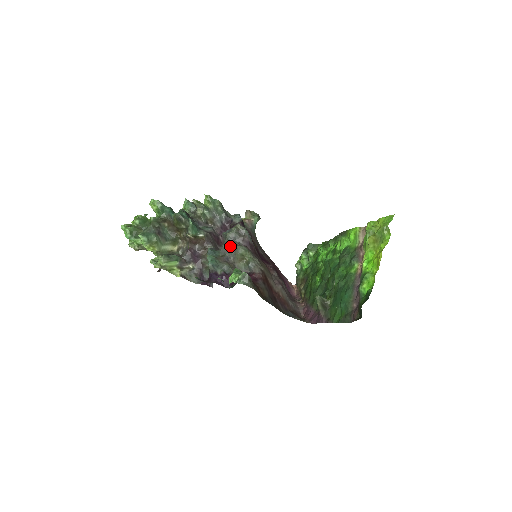
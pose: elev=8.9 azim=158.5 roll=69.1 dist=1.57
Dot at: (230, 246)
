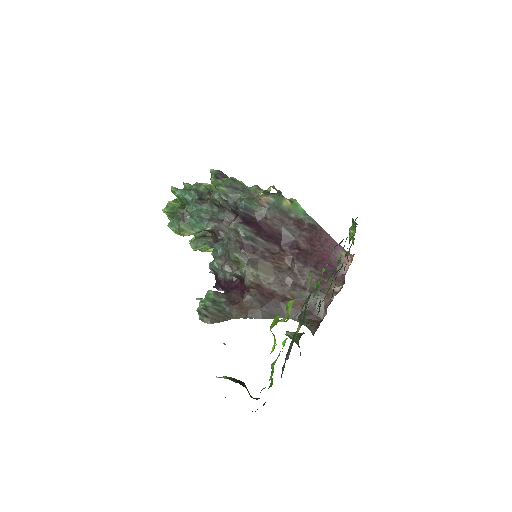
Dot at: occluded
